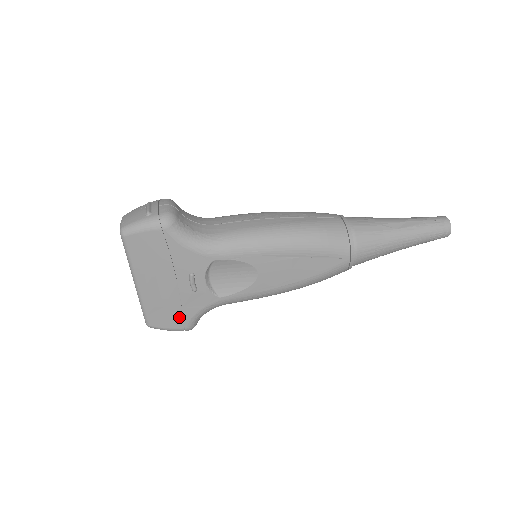
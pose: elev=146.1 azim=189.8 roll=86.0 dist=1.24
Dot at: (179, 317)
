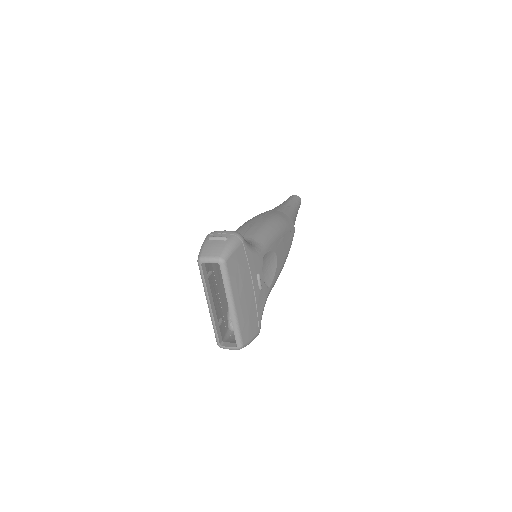
Dot at: (256, 322)
